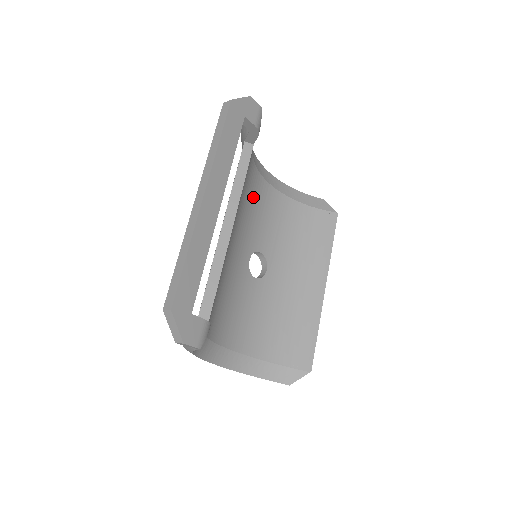
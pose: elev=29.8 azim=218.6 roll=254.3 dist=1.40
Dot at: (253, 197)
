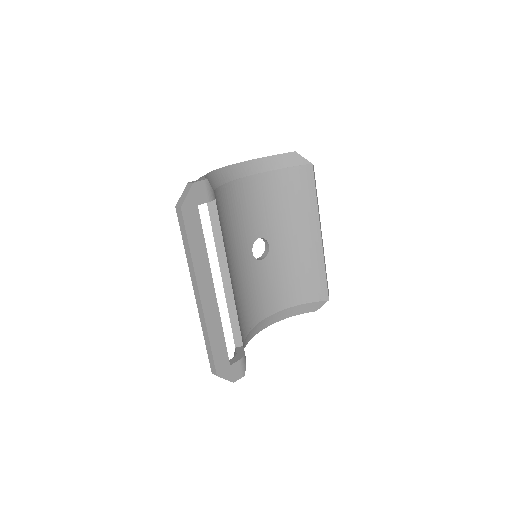
Dot at: (233, 208)
